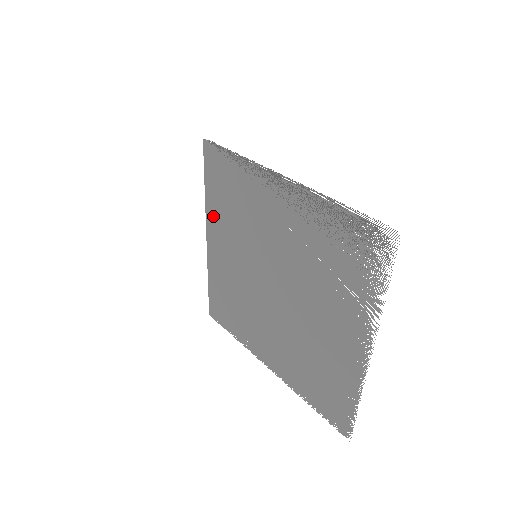
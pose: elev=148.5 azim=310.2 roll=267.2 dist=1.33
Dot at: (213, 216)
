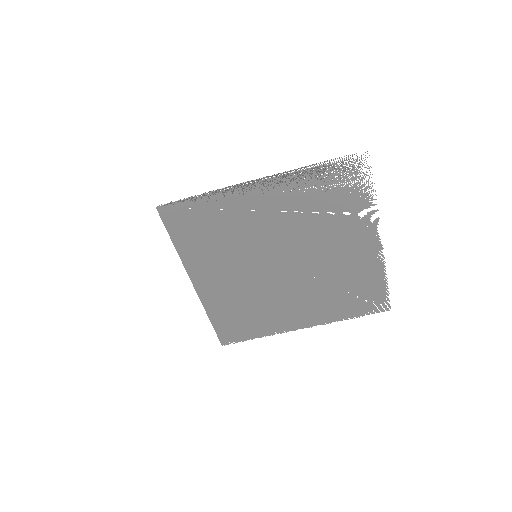
Dot at: (194, 261)
